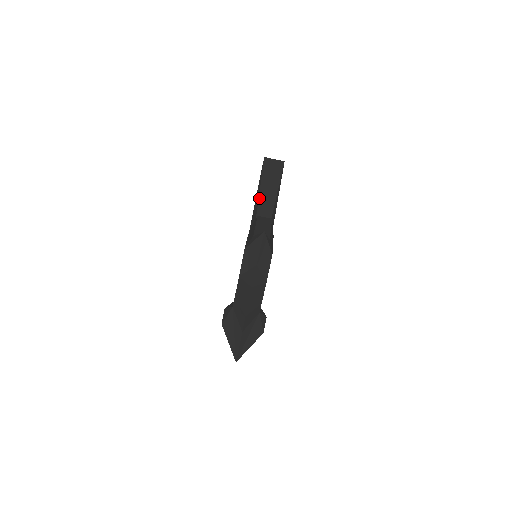
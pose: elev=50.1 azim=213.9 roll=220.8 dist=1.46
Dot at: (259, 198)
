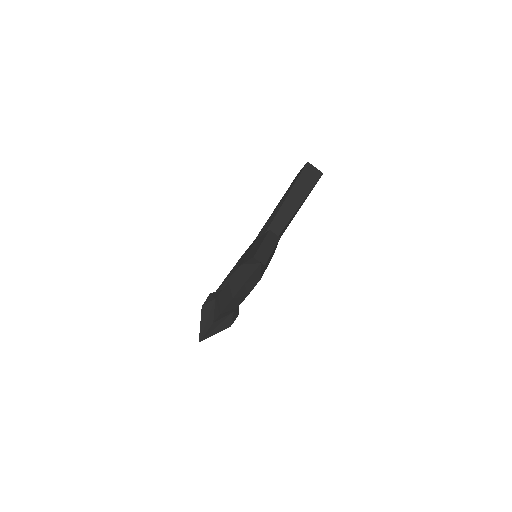
Dot at: (283, 204)
